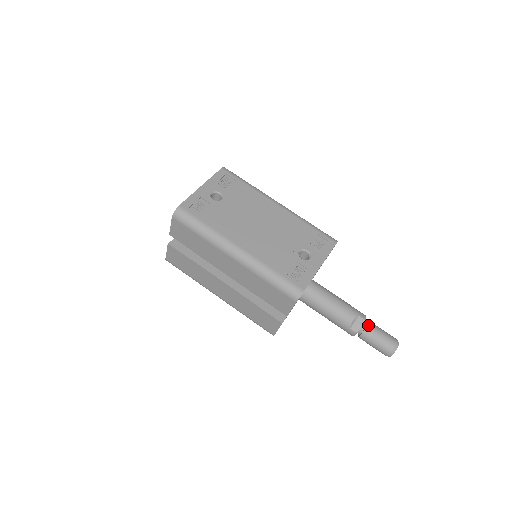
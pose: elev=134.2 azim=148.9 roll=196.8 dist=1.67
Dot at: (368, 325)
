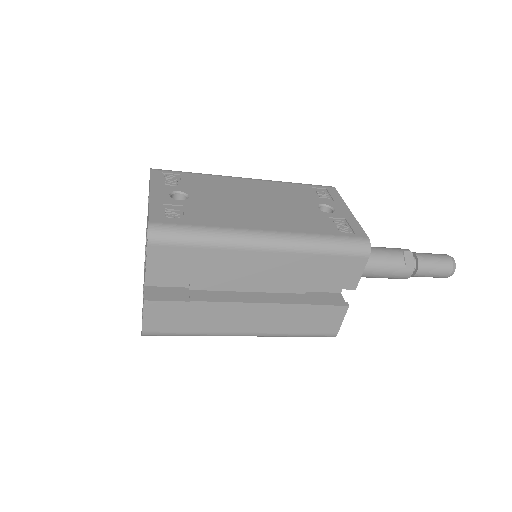
Dot at: (417, 255)
